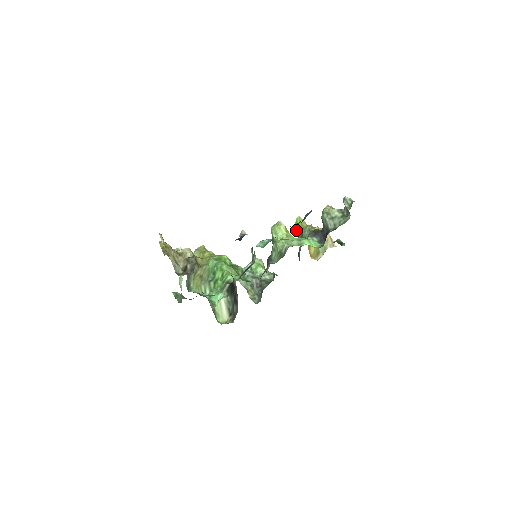
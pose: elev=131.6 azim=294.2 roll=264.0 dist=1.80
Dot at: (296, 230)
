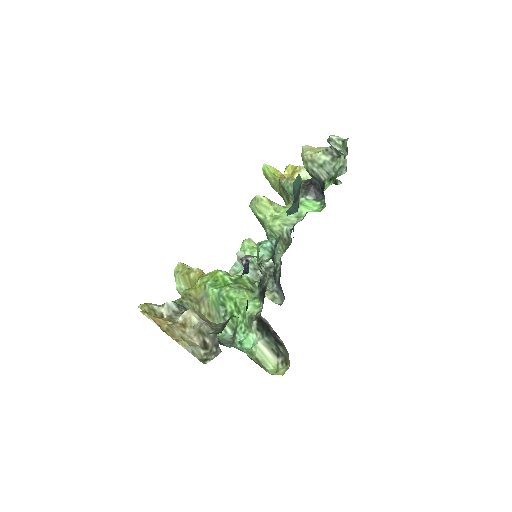
Dot at: (269, 182)
